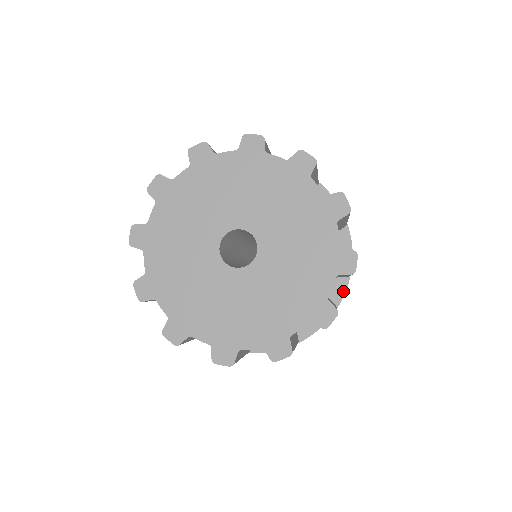
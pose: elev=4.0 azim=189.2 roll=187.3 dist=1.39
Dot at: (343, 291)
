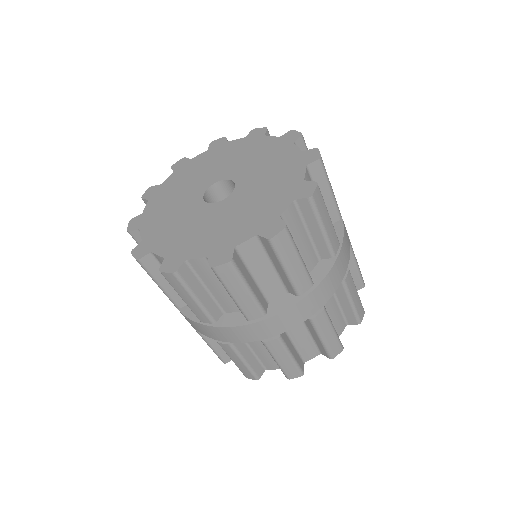
Dot at: (325, 272)
